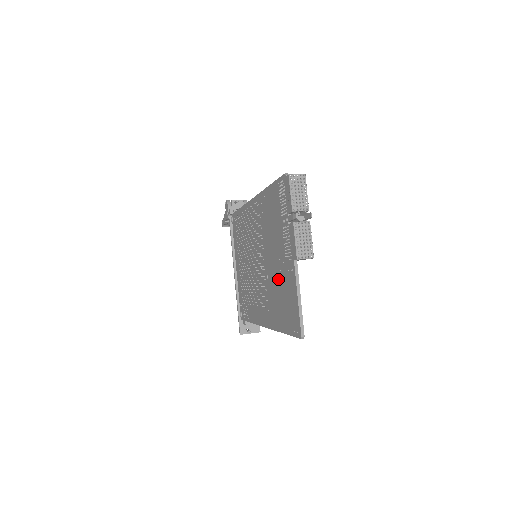
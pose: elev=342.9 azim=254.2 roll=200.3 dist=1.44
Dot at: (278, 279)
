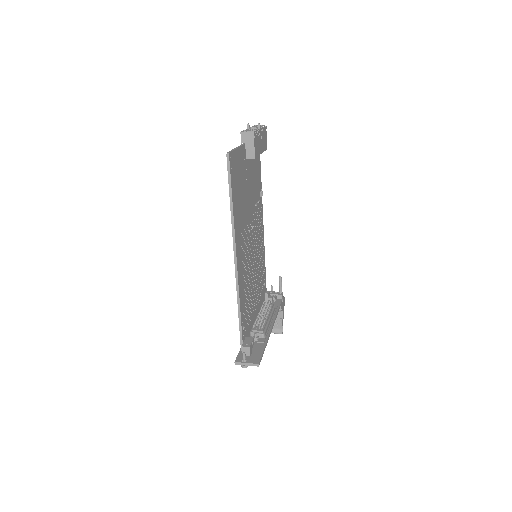
Dot at: occluded
